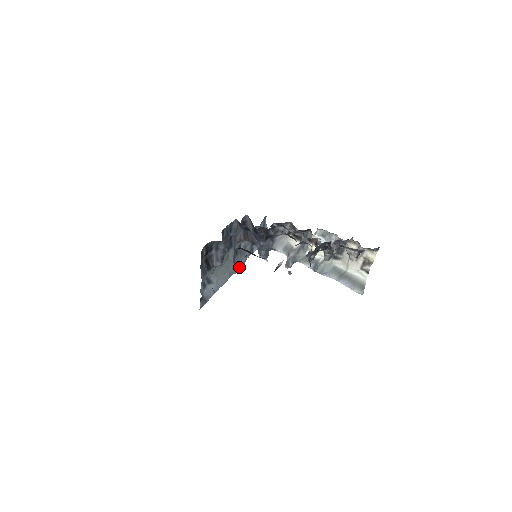
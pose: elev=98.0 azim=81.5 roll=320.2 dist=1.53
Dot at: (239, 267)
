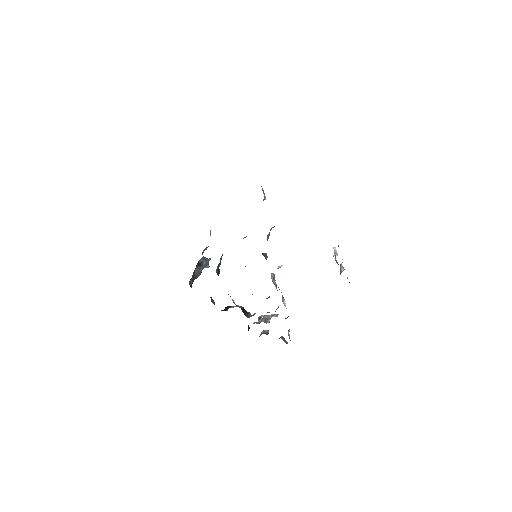
Dot at: occluded
